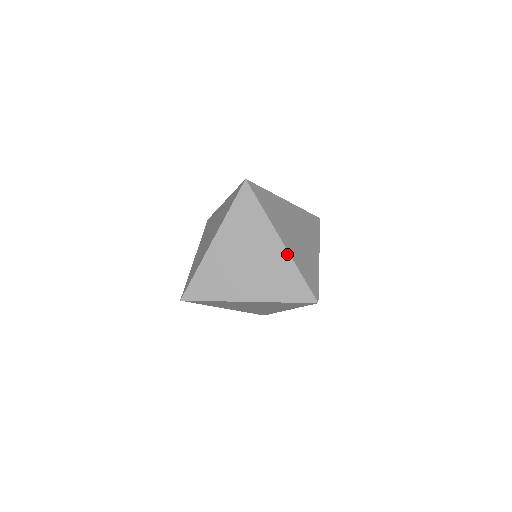
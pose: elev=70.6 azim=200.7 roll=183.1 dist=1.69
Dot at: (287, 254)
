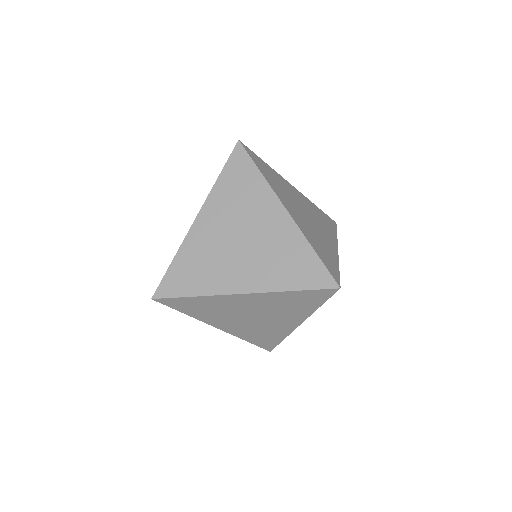
Dot at: (294, 225)
